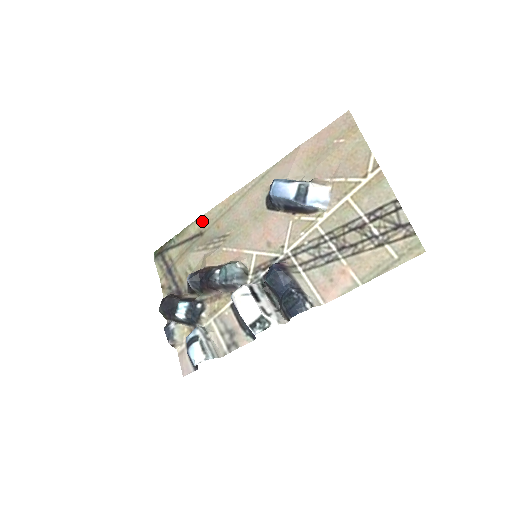
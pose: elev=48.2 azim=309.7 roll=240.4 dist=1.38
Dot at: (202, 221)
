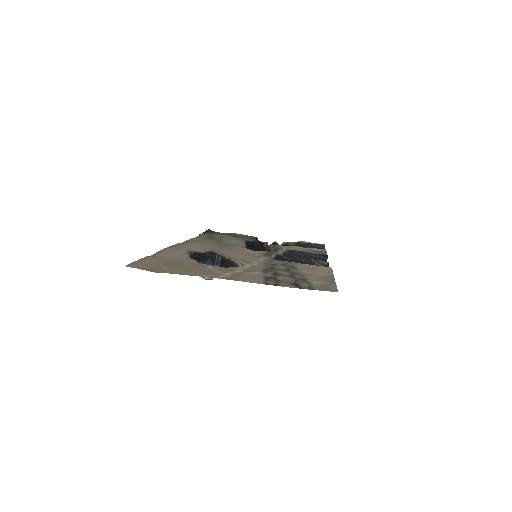
Dot at: (198, 238)
